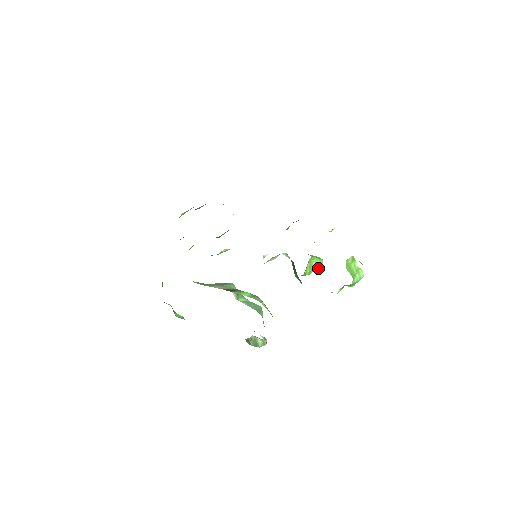
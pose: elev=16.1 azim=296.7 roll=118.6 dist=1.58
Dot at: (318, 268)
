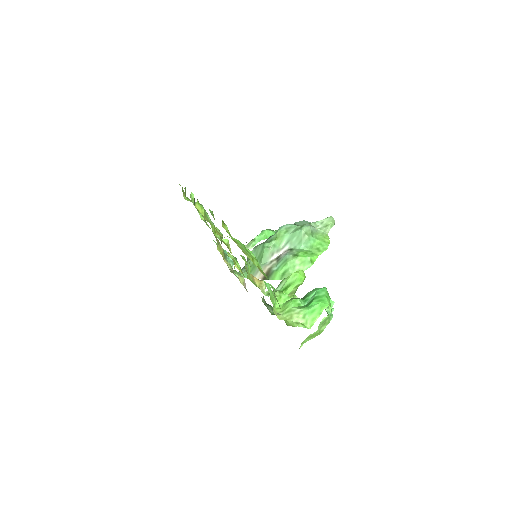
Dot at: (299, 285)
